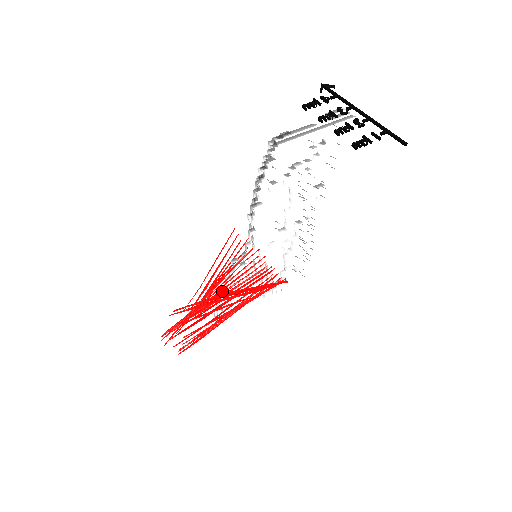
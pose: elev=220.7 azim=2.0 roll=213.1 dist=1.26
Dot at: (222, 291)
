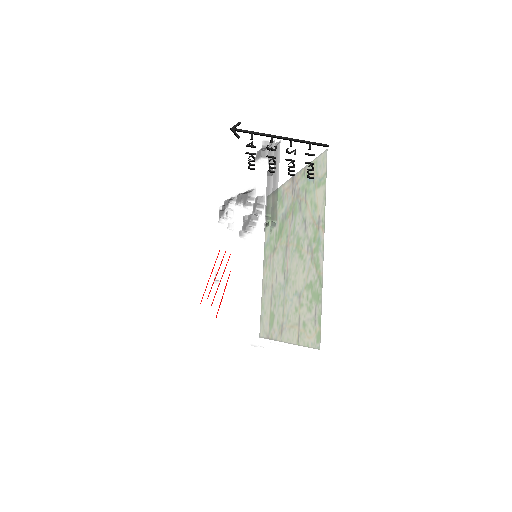
Dot at: (225, 278)
